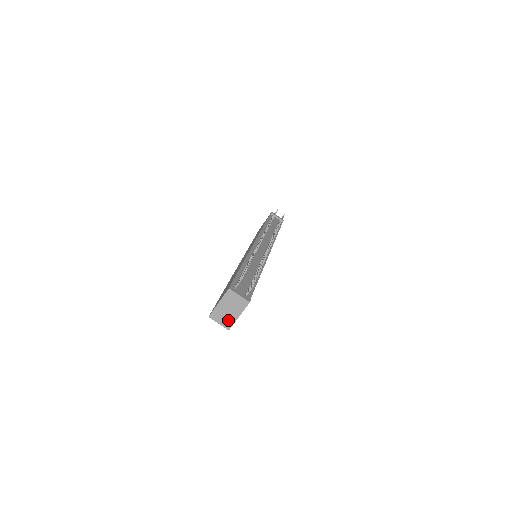
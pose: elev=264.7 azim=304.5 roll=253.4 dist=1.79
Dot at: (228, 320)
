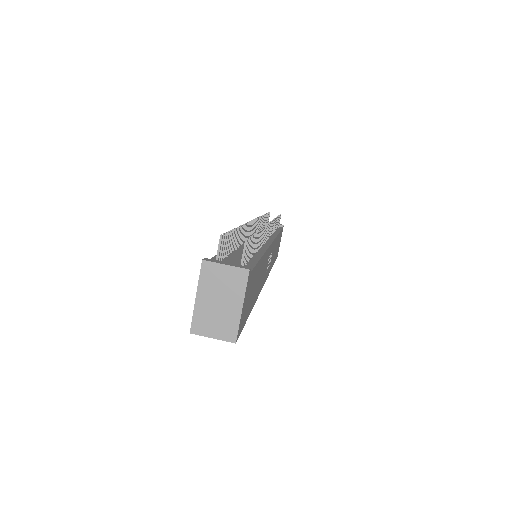
Dot at: (226, 323)
